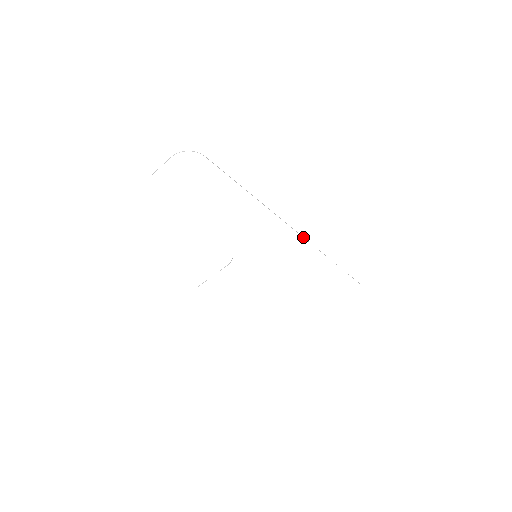
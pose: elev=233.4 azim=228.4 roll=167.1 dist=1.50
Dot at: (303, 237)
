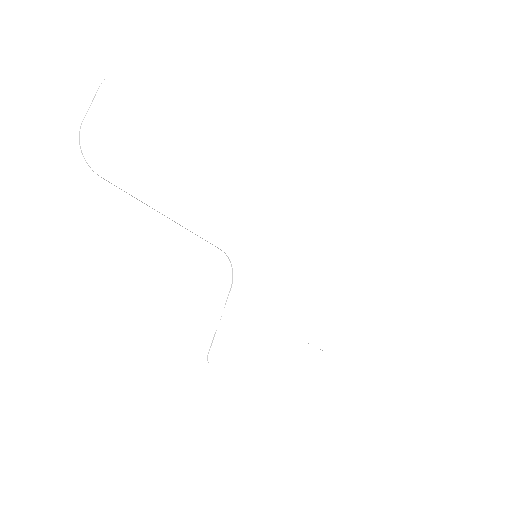
Dot at: occluded
